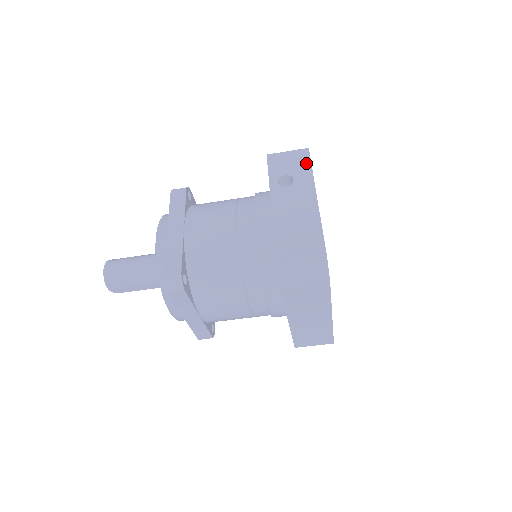
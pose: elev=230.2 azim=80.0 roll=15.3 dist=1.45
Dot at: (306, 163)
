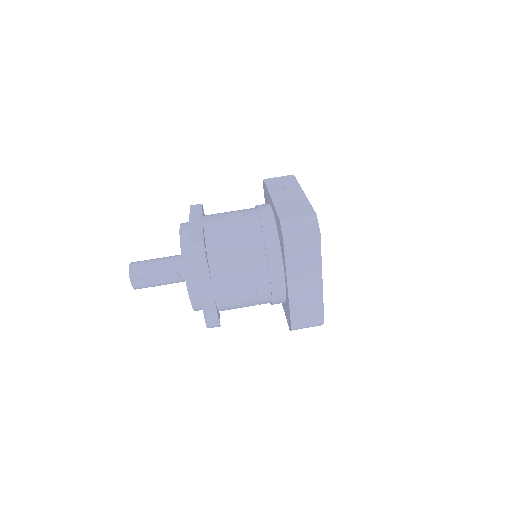
Dot at: (293, 180)
